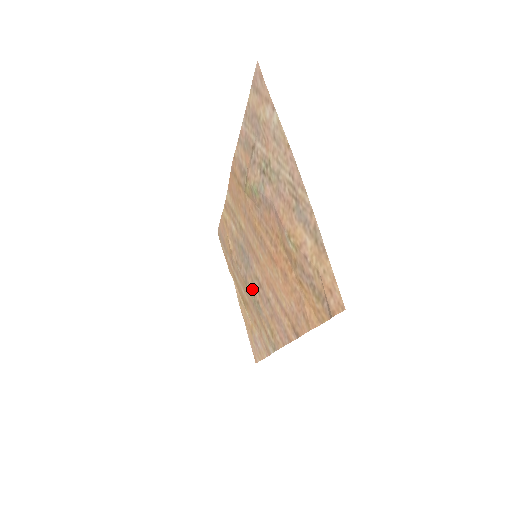
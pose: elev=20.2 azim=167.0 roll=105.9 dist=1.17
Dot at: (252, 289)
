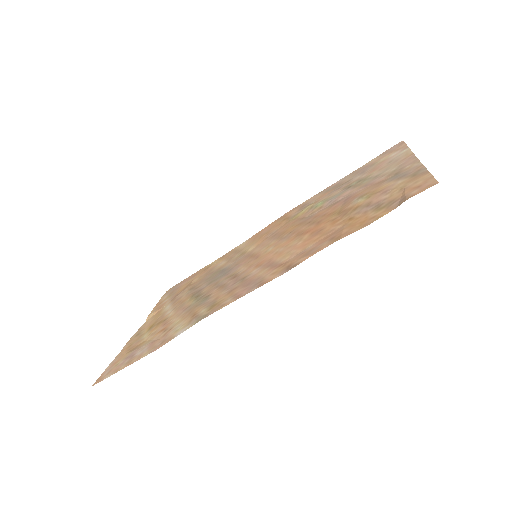
Dot at: (206, 292)
